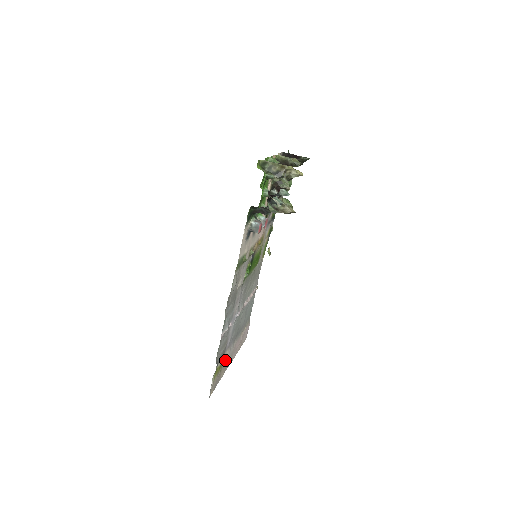
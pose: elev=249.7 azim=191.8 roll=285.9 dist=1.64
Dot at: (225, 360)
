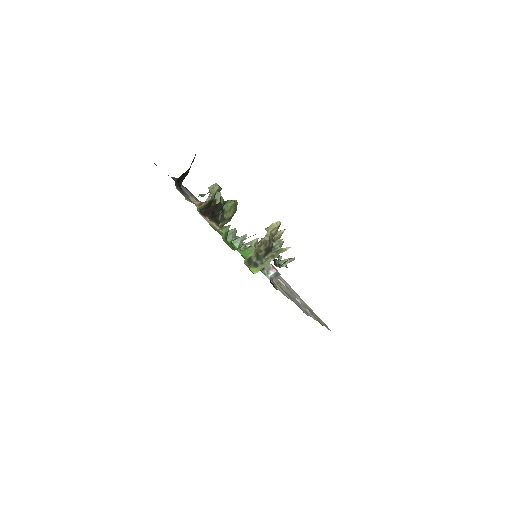
Dot at: (303, 303)
